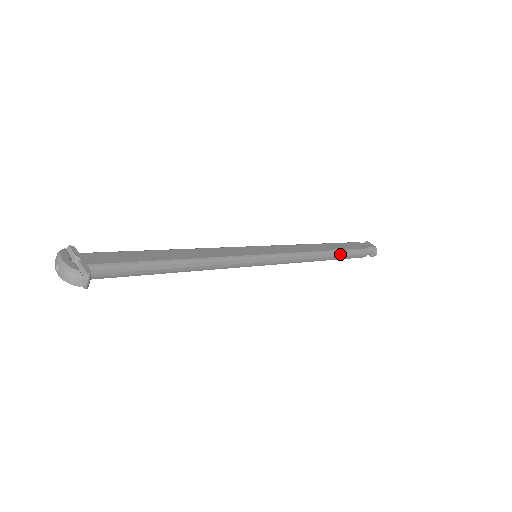
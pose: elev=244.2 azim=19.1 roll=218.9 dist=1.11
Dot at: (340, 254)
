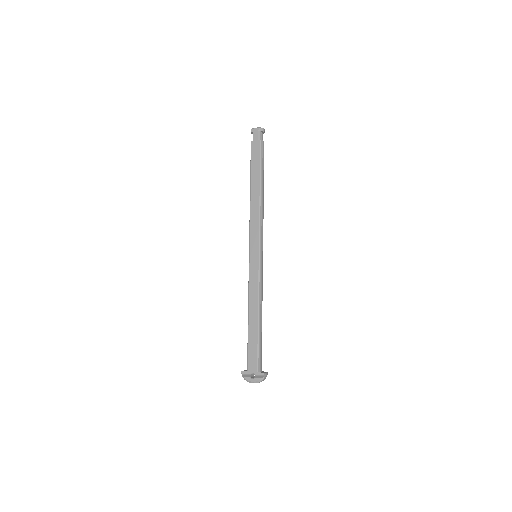
Dot at: (262, 177)
